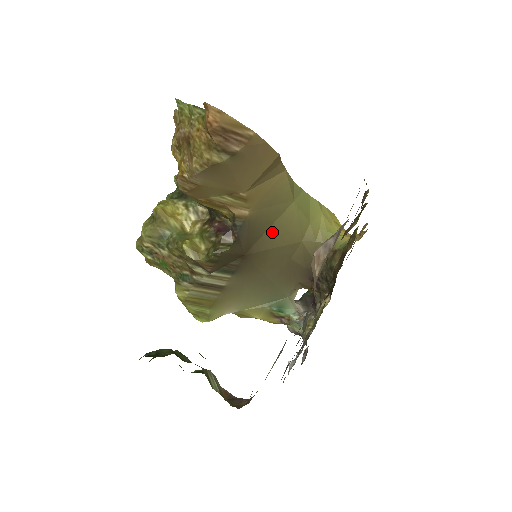
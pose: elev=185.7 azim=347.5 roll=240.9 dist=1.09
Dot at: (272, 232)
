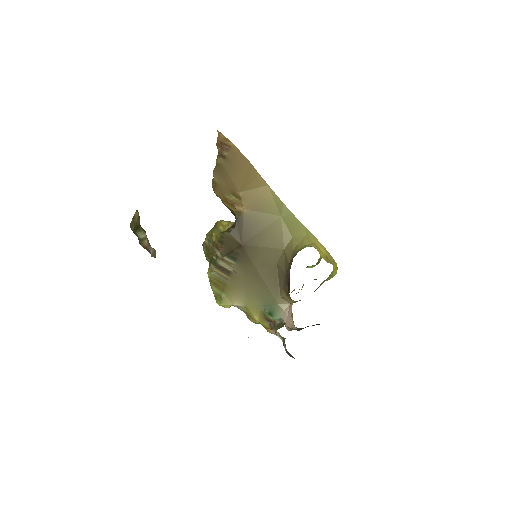
Dot at: (263, 234)
